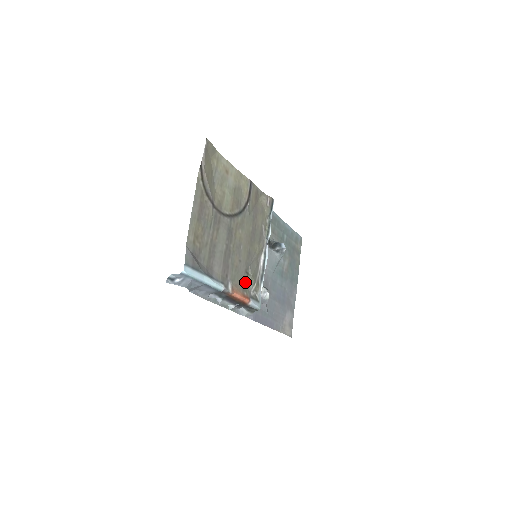
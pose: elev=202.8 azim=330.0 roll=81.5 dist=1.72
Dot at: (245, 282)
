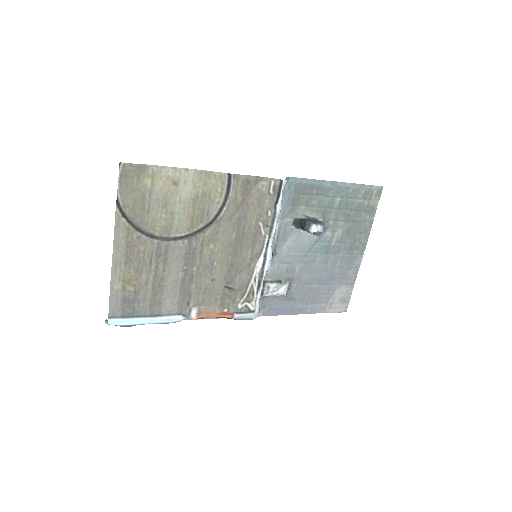
Dot at: (226, 298)
